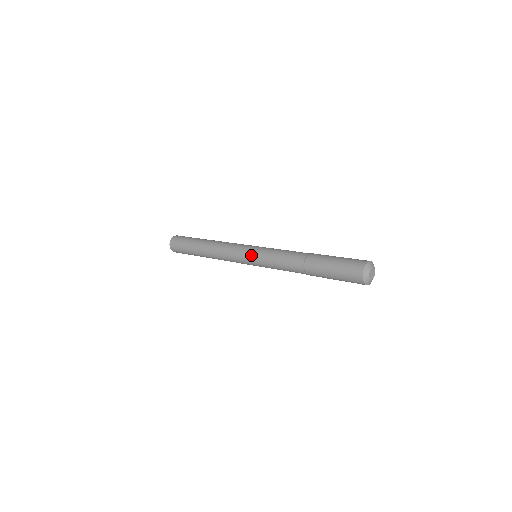
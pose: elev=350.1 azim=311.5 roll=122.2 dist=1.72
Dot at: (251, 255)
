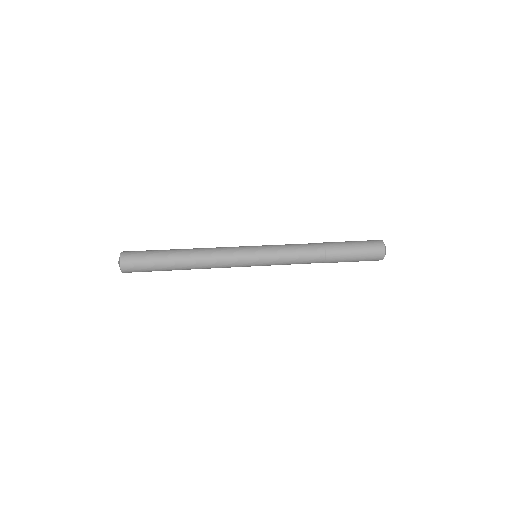
Dot at: (259, 251)
